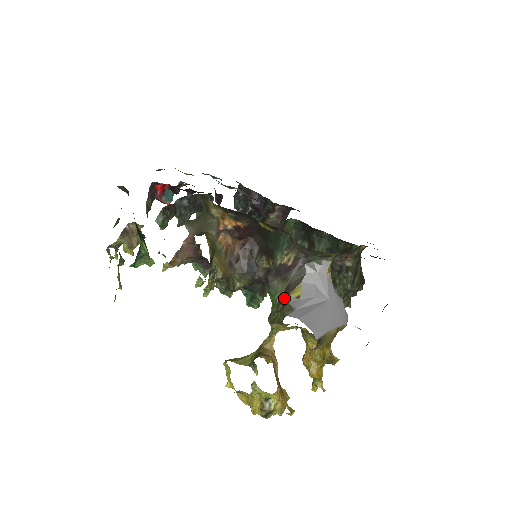
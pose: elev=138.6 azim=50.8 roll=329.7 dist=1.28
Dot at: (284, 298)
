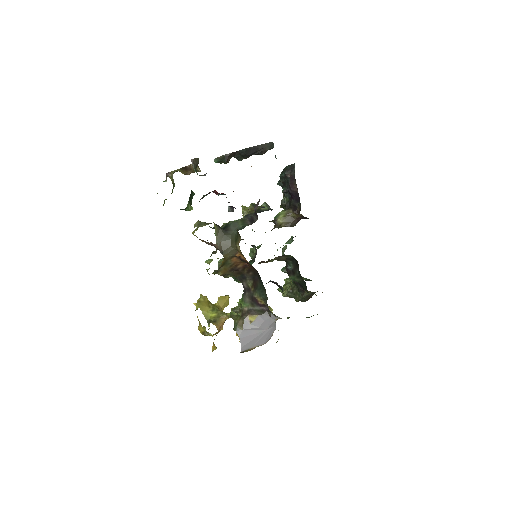
Dot at: (244, 314)
